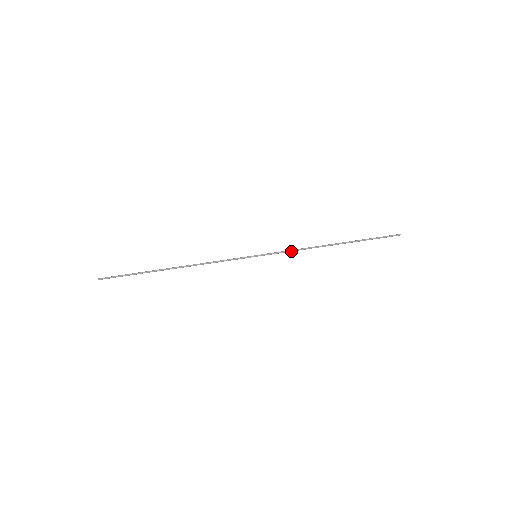
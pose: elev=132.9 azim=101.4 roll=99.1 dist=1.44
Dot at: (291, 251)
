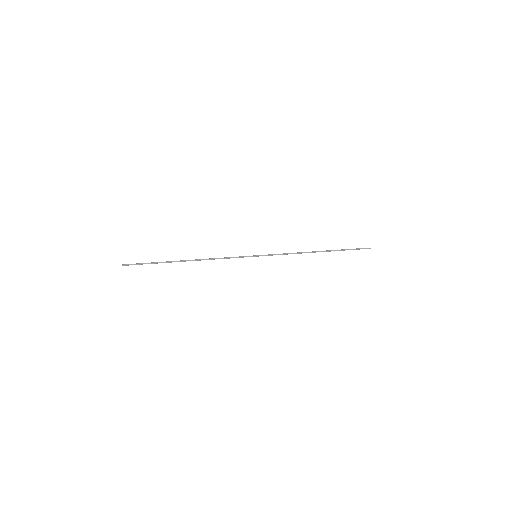
Dot at: (284, 254)
